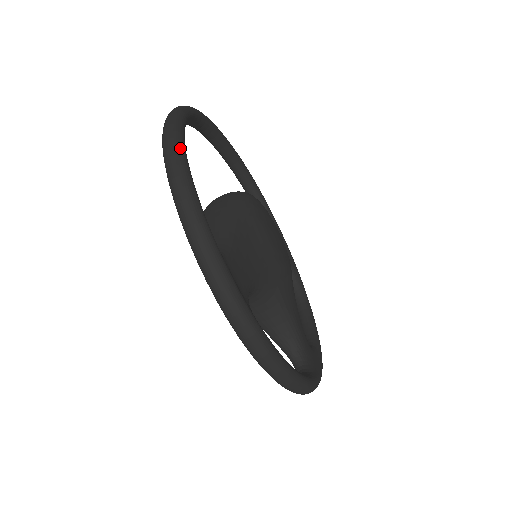
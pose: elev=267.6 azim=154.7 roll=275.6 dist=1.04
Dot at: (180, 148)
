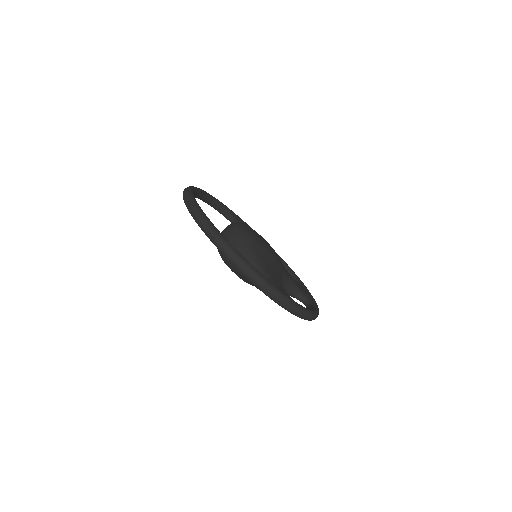
Dot at: (230, 245)
